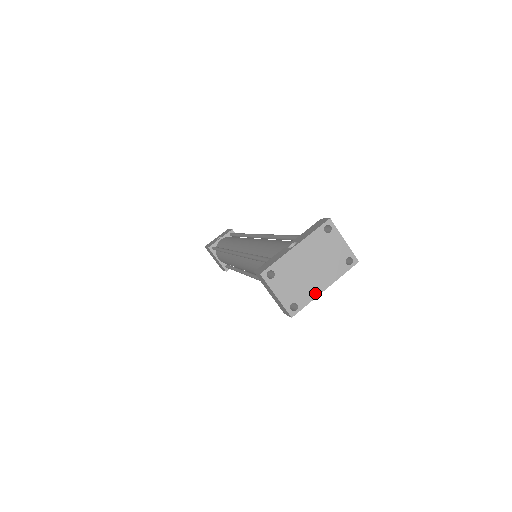
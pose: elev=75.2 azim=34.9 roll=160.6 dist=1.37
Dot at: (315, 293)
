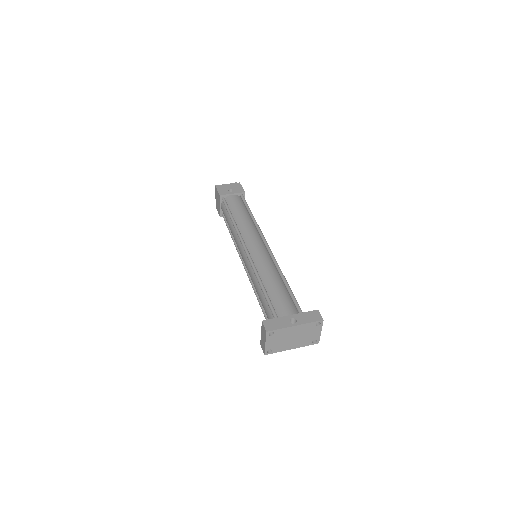
Dot at: (285, 349)
